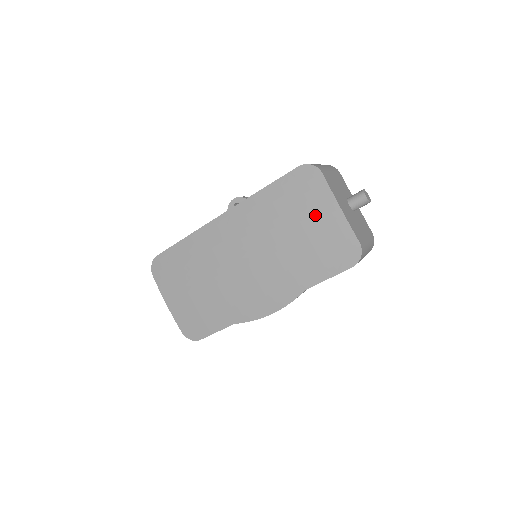
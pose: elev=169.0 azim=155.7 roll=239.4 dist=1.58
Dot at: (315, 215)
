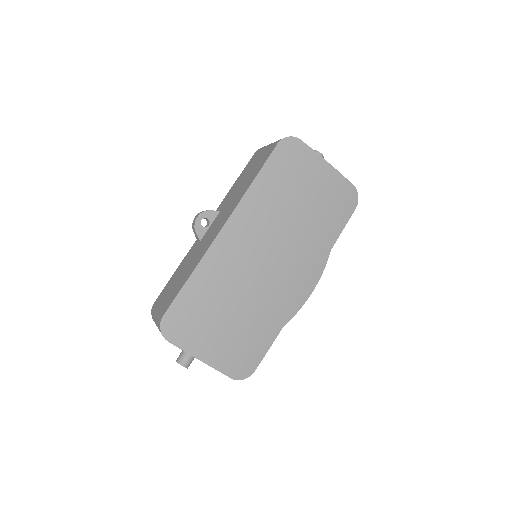
Dot at: (312, 179)
